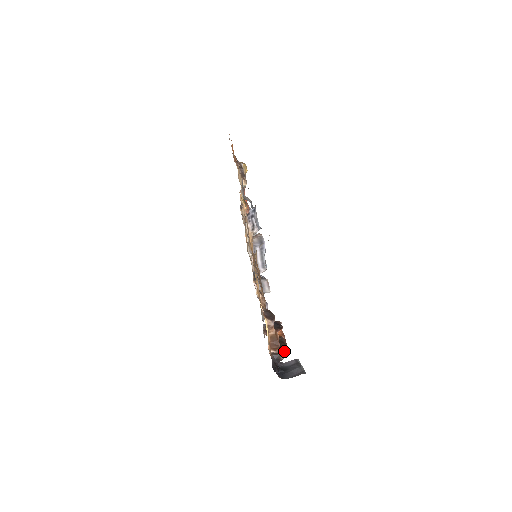
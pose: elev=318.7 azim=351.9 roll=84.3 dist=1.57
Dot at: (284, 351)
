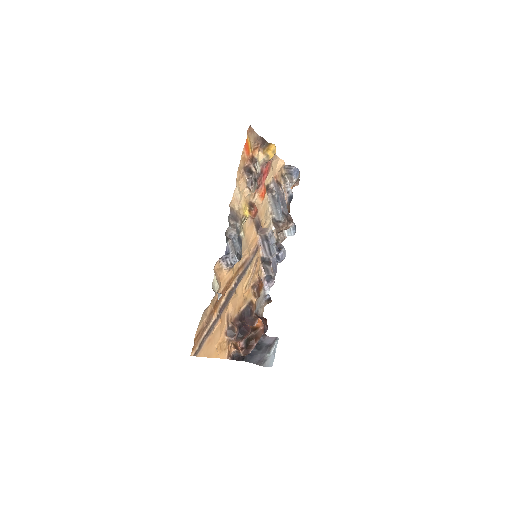
Dot at: (247, 350)
